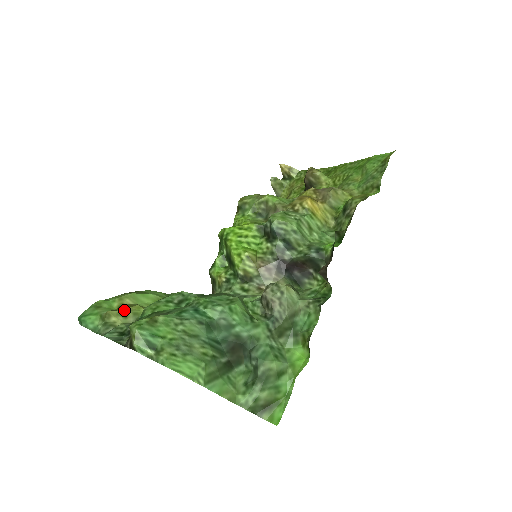
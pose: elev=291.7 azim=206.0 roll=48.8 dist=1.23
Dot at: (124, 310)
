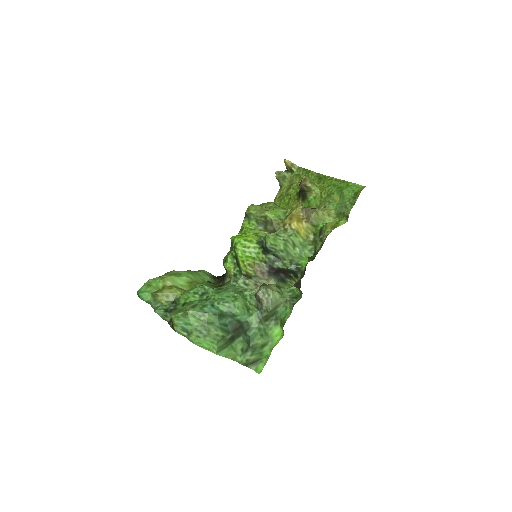
Dot at: (167, 292)
